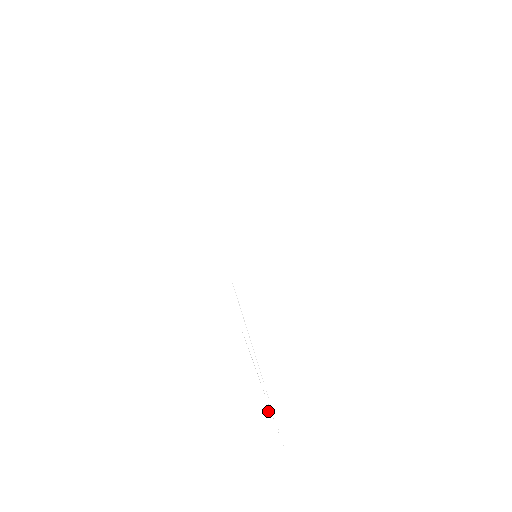
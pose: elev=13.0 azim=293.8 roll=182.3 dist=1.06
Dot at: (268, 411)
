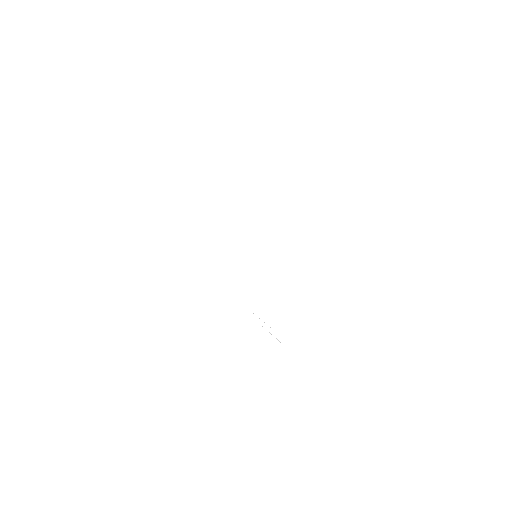
Dot at: occluded
